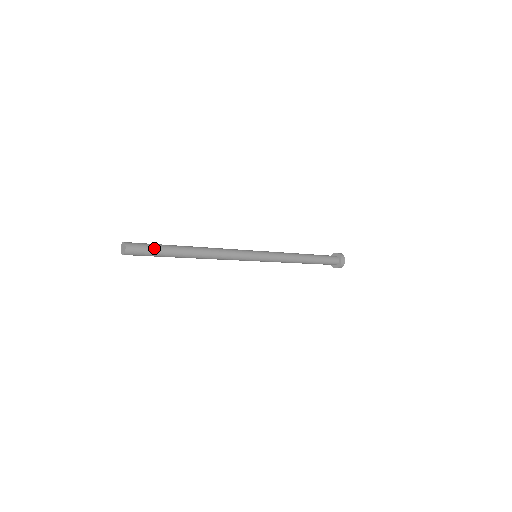
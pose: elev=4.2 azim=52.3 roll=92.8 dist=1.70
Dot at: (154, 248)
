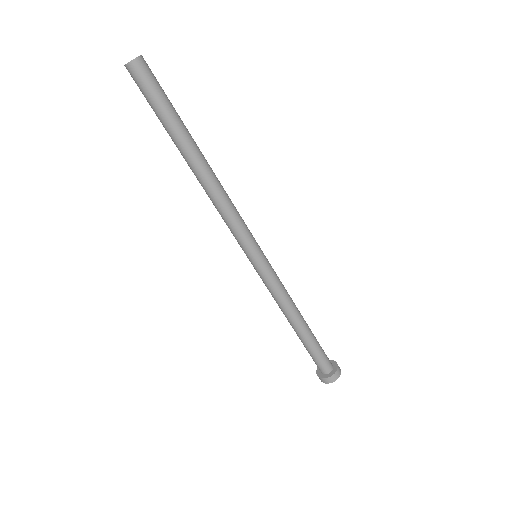
Dot at: occluded
